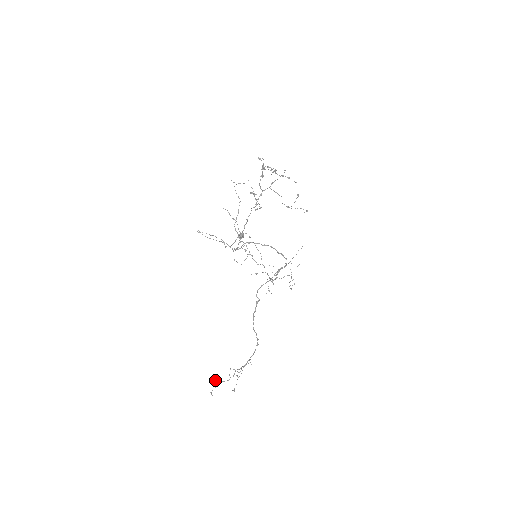
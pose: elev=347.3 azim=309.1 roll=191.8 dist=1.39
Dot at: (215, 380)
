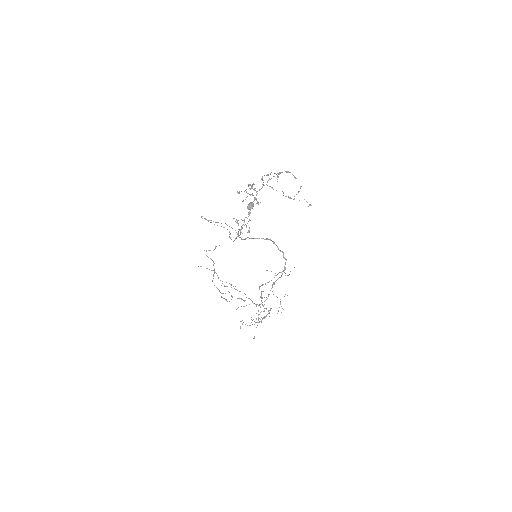
Dot at: (241, 321)
